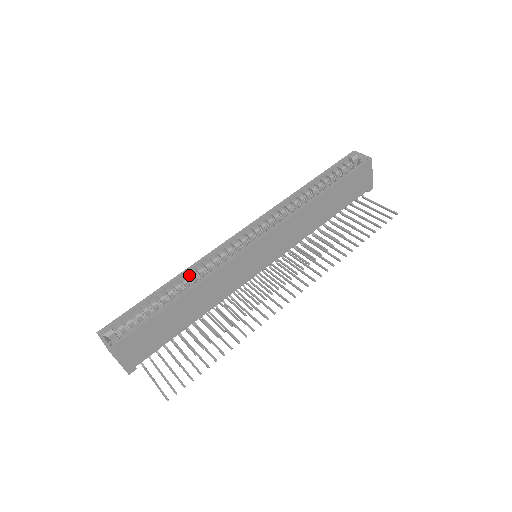
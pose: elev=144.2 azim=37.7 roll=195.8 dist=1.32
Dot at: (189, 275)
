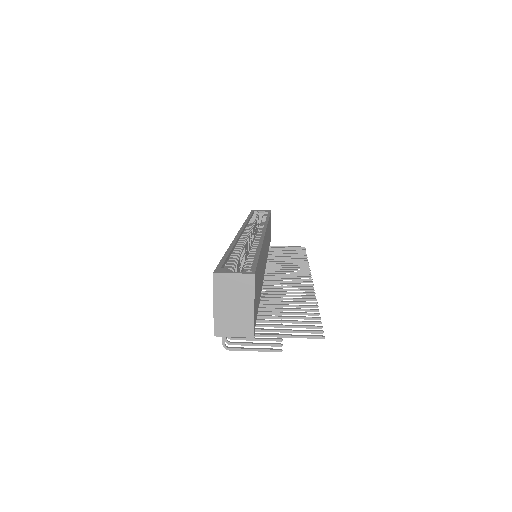
Dot at: (239, 246)
